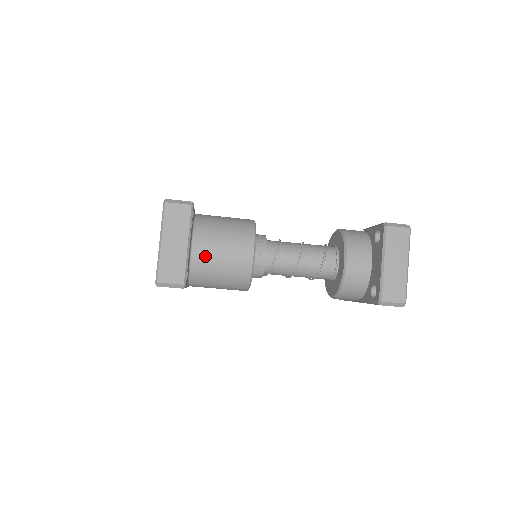
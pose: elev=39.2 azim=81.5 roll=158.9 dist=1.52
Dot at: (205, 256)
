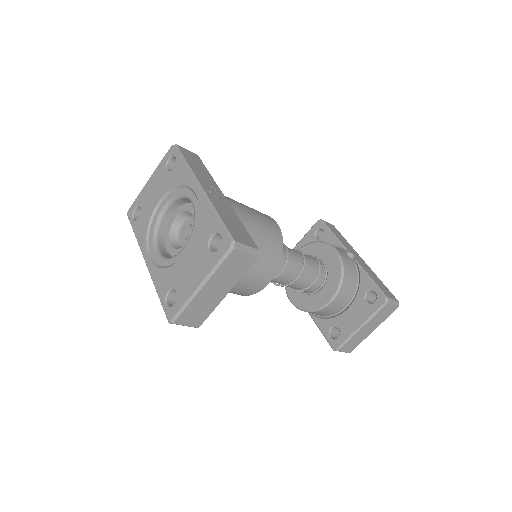
Dot at: occluded
